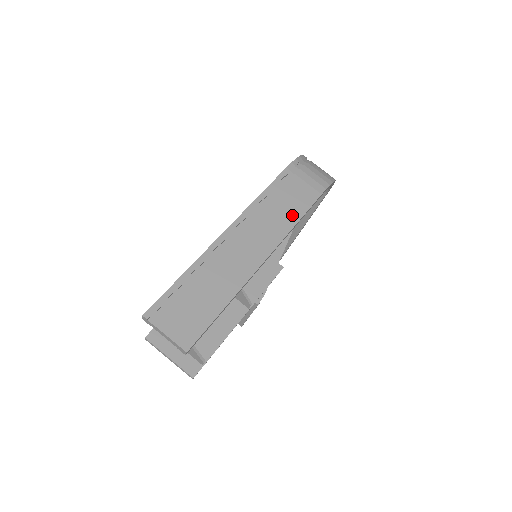
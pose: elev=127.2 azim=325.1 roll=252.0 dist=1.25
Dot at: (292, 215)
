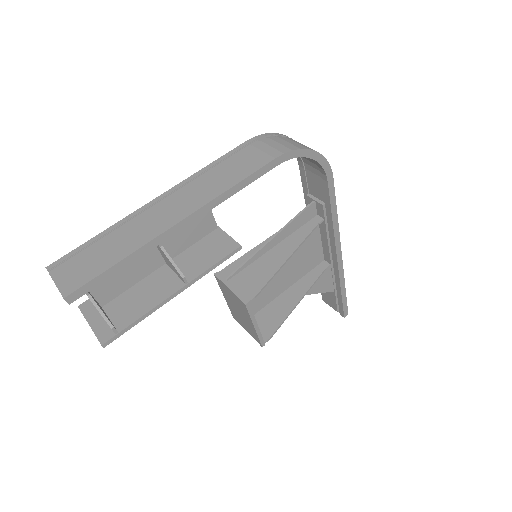
Dot at: (231, 180)
